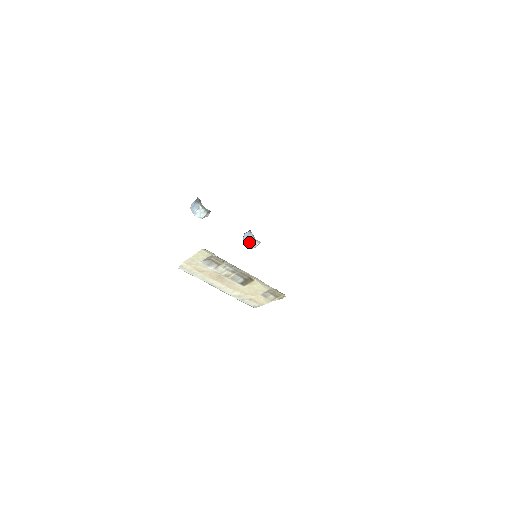
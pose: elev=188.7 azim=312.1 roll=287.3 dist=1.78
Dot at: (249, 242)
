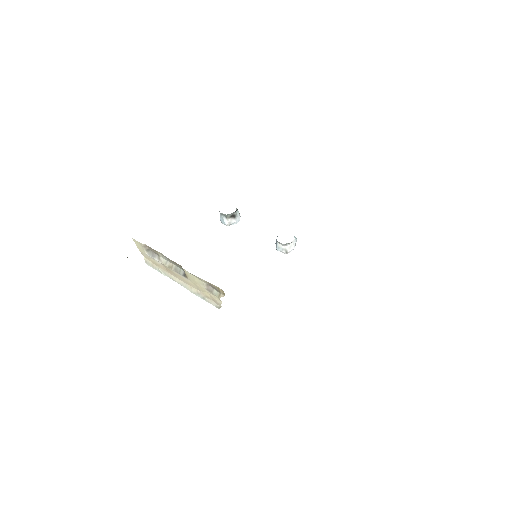
Dot at: (276, 246)
